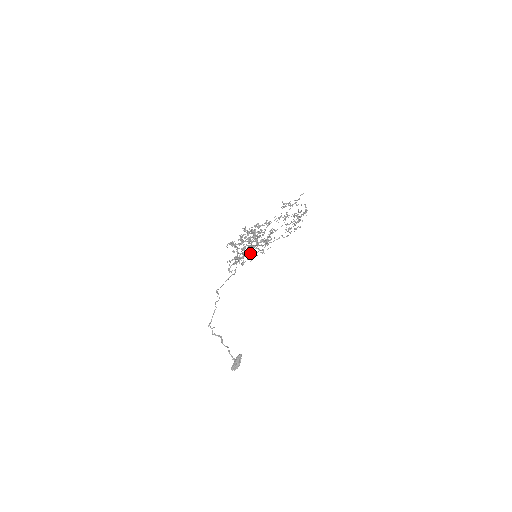
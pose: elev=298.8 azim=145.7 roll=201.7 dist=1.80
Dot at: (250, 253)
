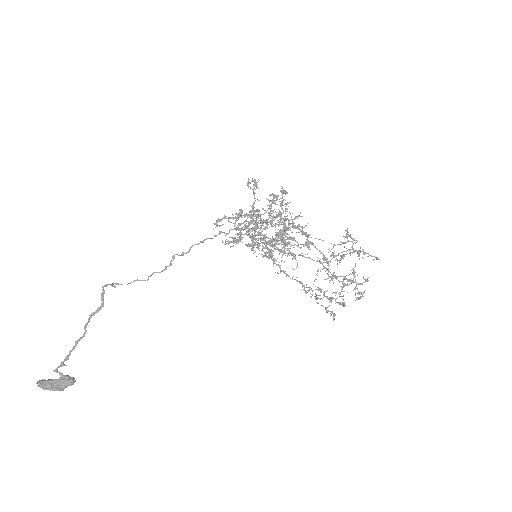
Dot at: (256, 234)
